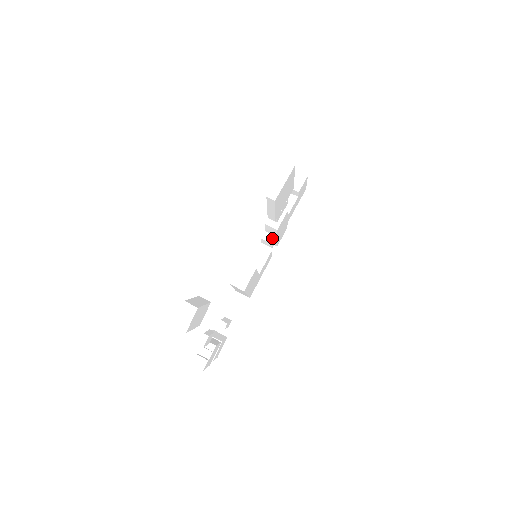
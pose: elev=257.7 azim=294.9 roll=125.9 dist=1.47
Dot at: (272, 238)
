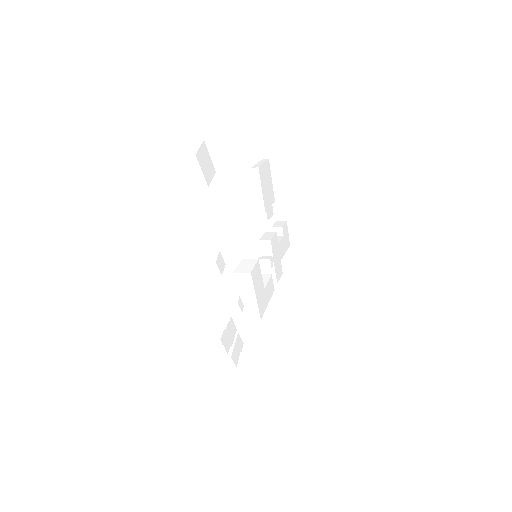
Dot at: (268, 257)
